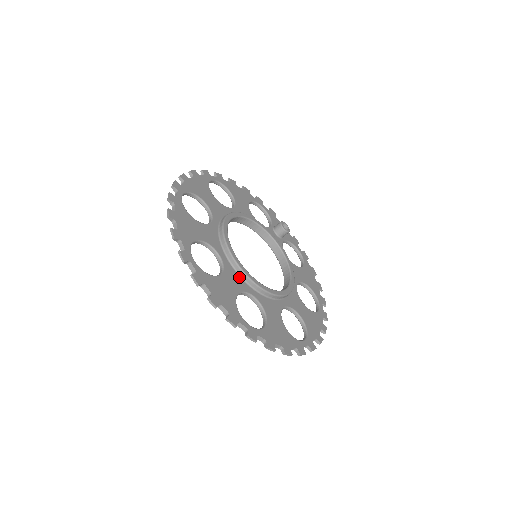
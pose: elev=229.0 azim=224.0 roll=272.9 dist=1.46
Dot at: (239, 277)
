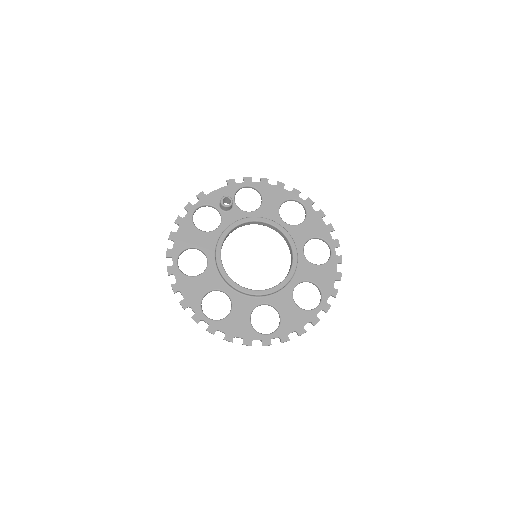
Dot at: (280, 293)
